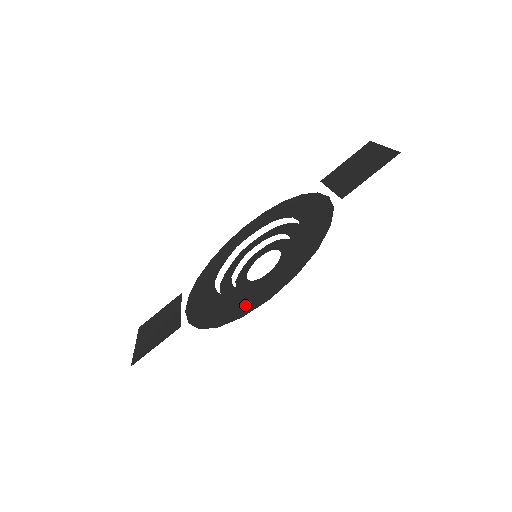
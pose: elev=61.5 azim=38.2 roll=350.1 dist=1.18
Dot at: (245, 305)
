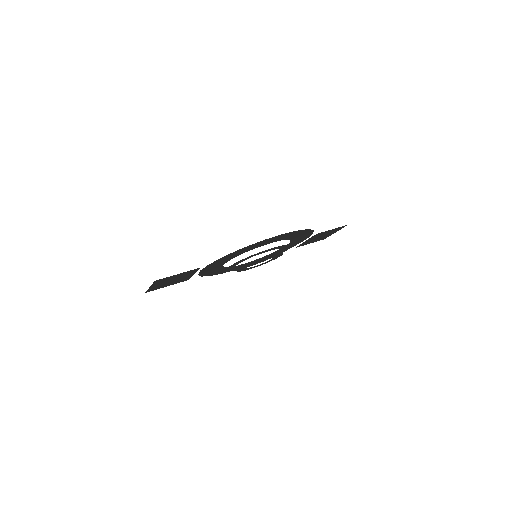
Dot at: (263, 242)
